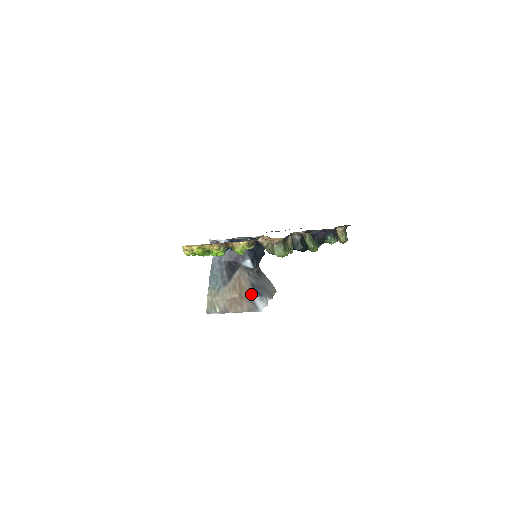
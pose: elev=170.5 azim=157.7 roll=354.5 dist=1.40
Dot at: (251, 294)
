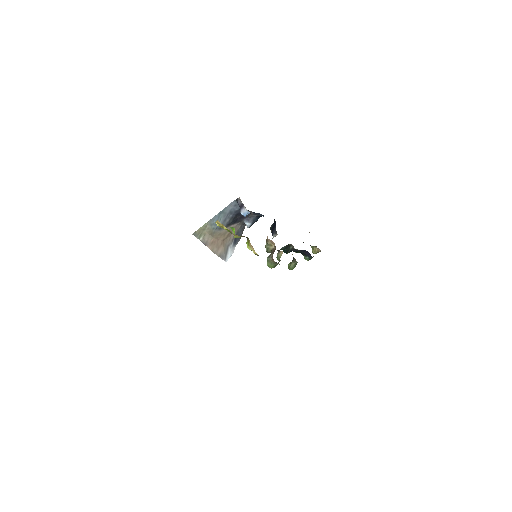
Dot at: (230, 243)
